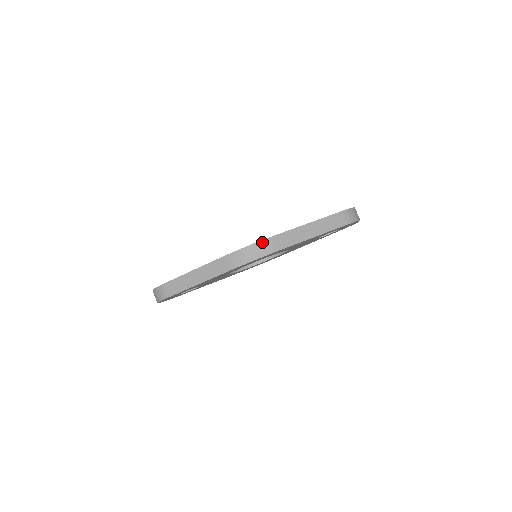
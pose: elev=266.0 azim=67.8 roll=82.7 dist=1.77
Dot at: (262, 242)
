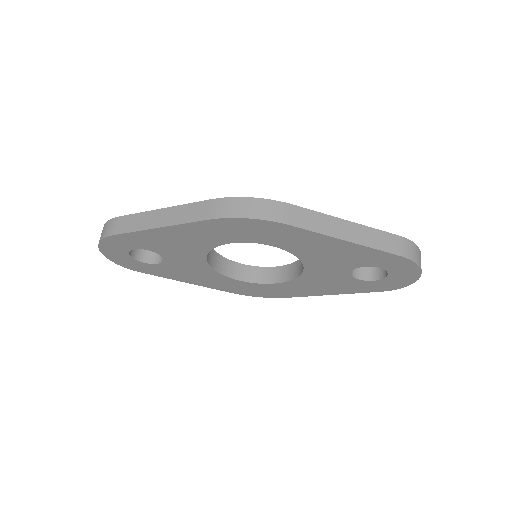
Dot at: (270, 202)
